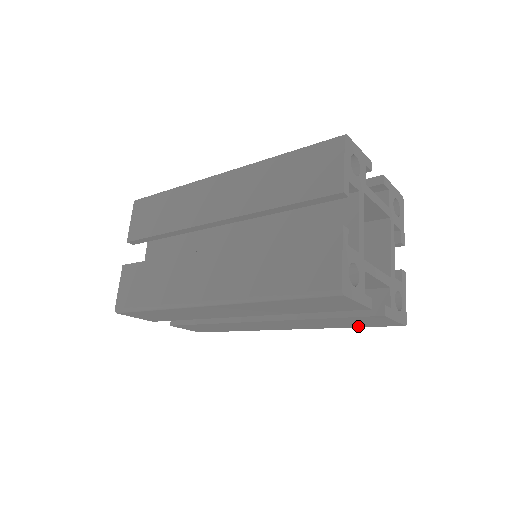
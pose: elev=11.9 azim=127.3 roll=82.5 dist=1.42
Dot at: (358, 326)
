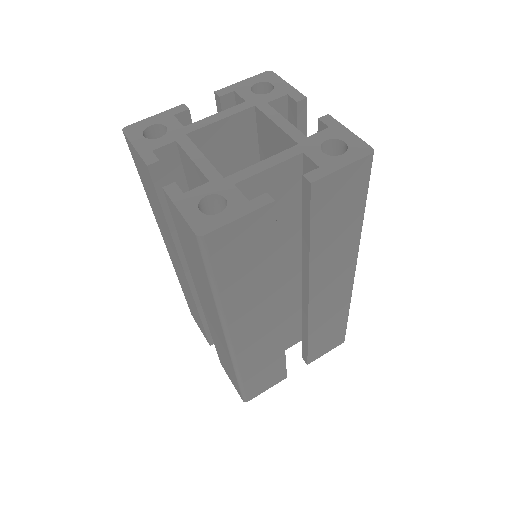
Dot at: (359, 204)
